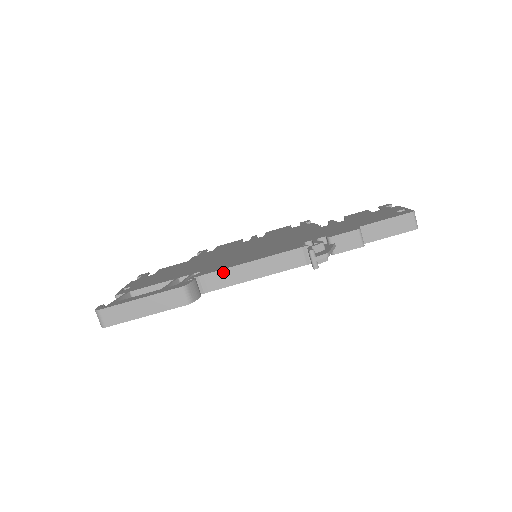
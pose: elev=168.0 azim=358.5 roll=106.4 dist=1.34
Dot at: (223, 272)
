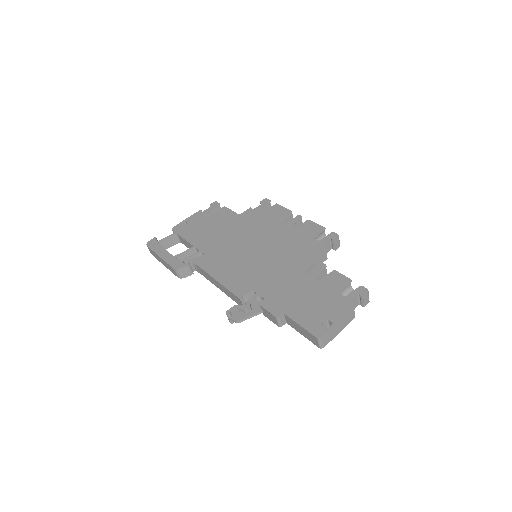
Dot at: (204, 271)
